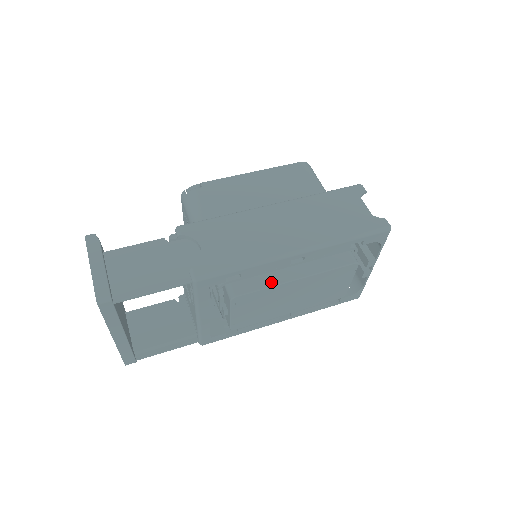
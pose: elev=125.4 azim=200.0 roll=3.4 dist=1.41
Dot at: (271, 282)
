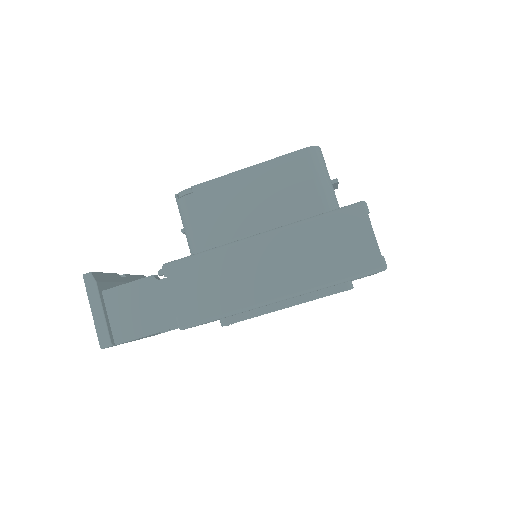
Dot at: (259, 311)
